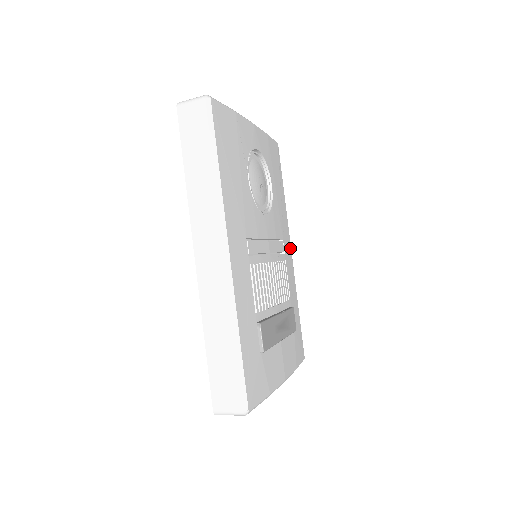
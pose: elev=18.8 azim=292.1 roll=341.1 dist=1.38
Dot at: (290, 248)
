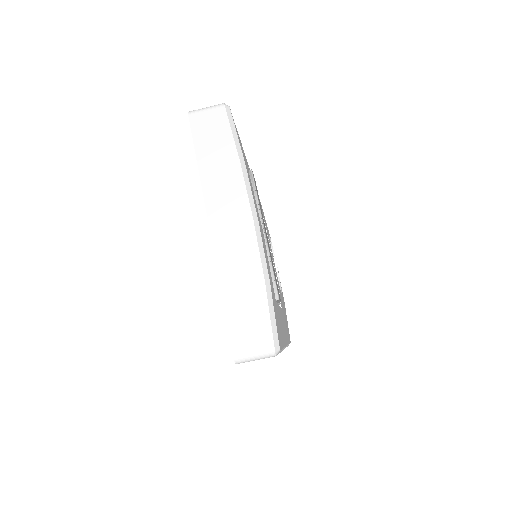
Dot at: (286, 341)
